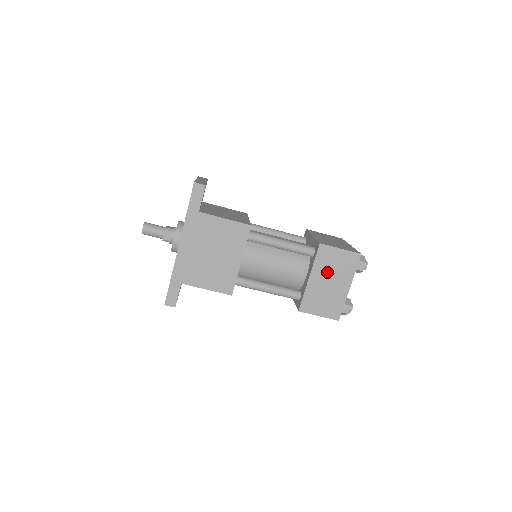
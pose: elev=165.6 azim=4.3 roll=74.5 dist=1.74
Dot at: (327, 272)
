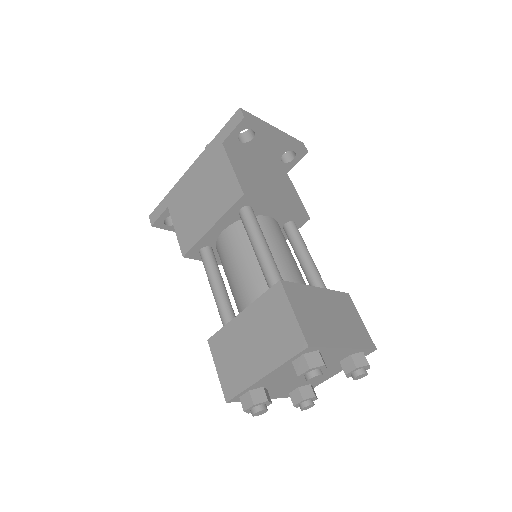
Dot at: (260, 326)
